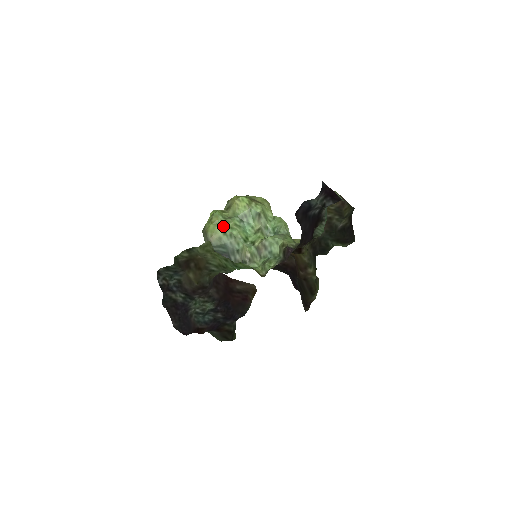
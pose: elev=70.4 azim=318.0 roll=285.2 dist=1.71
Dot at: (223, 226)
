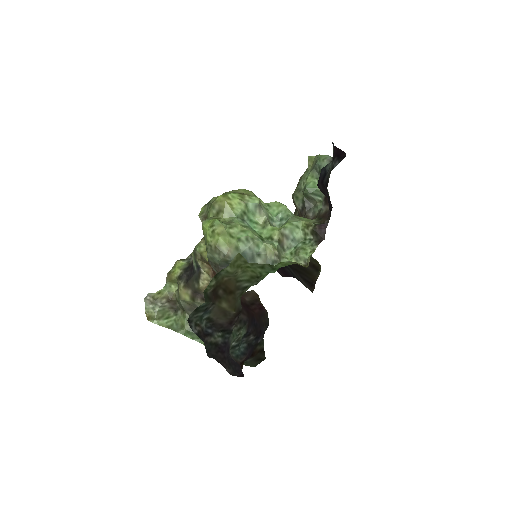
Dot at: (233, 233)
